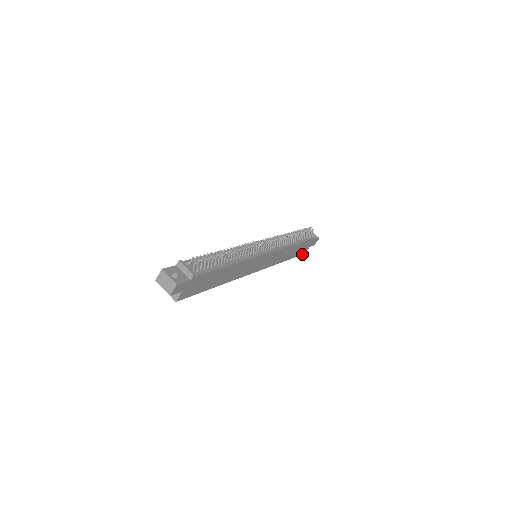
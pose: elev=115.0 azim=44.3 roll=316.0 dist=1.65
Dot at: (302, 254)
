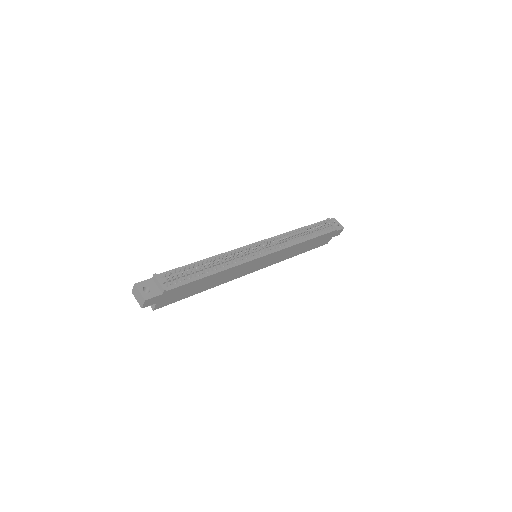
Dot at: (324, 244)
